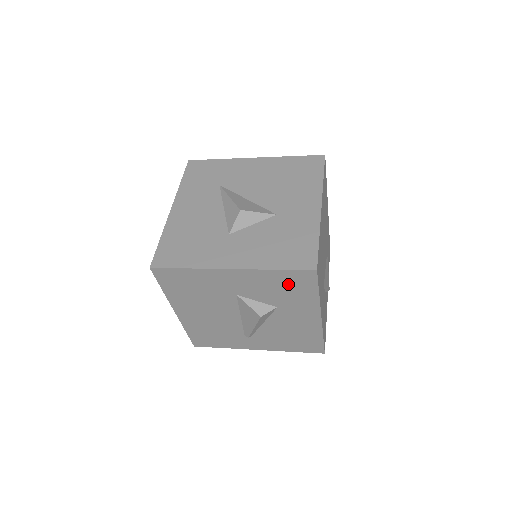
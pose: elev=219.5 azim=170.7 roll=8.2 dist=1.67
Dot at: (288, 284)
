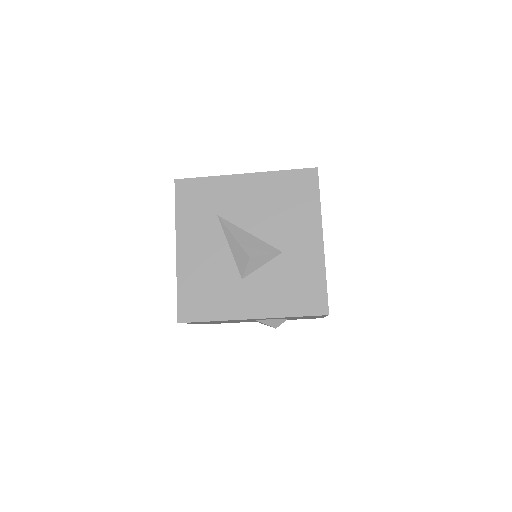
Dot at: occluded
